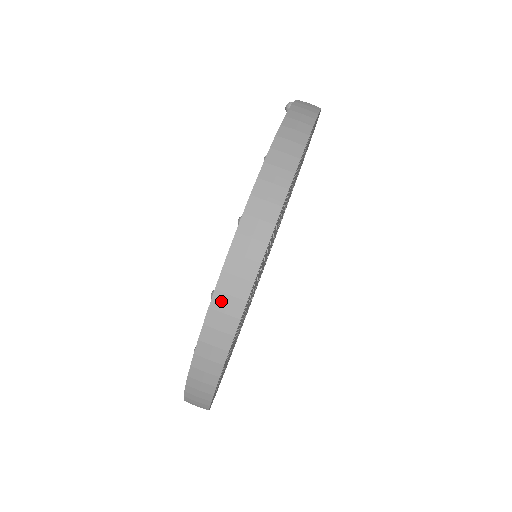
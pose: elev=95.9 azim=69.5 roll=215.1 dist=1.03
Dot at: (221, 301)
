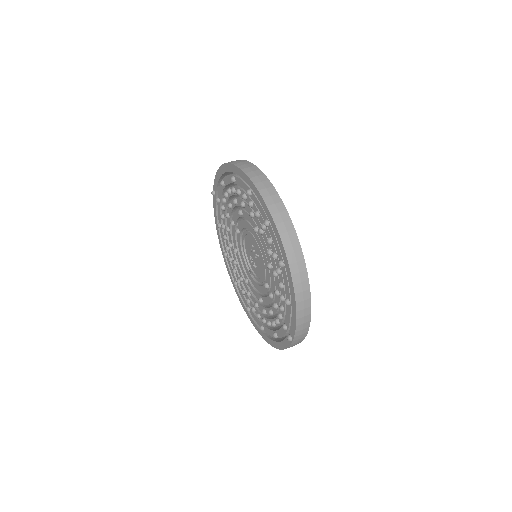
Dot at: (251, 174)
